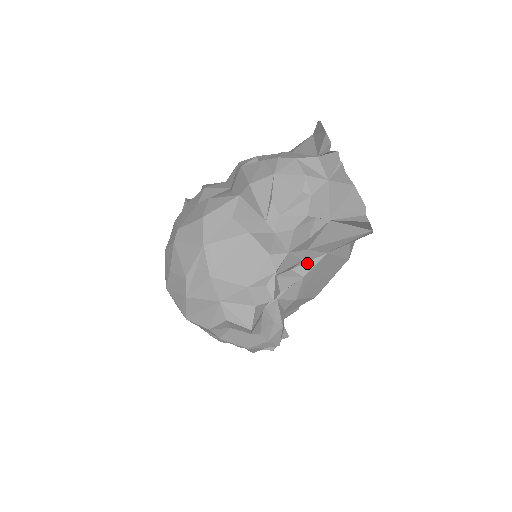
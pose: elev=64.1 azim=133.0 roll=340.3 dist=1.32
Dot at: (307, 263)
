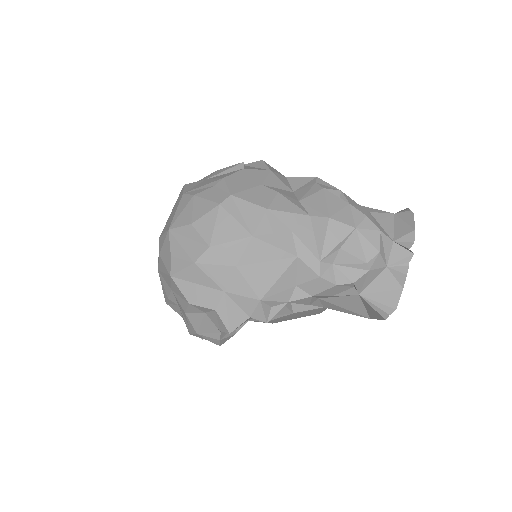
Dot at: (305, 305)
